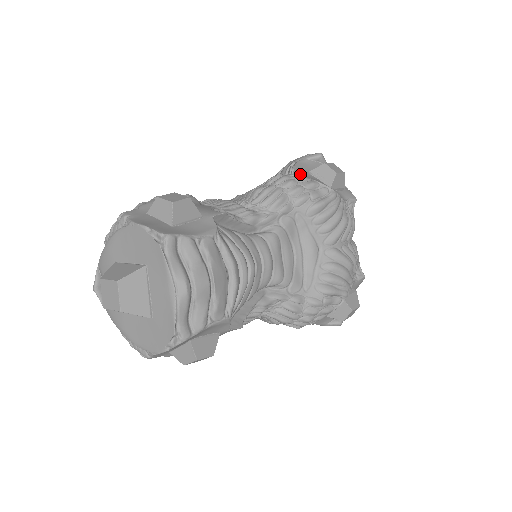
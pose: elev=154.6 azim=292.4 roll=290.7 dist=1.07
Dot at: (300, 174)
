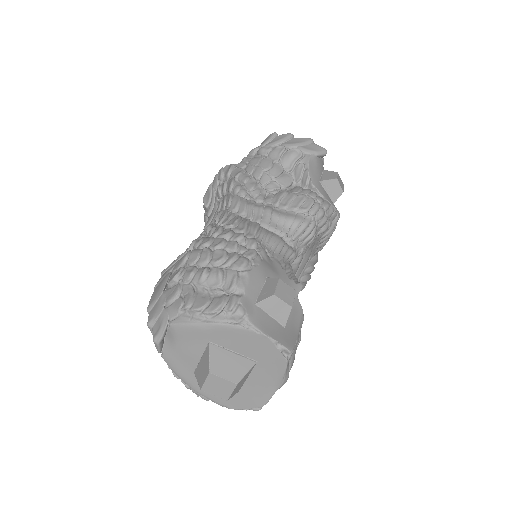
Dot at: (318, 189)
